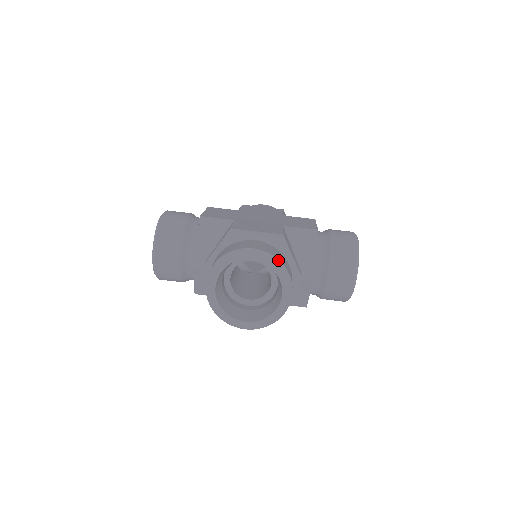
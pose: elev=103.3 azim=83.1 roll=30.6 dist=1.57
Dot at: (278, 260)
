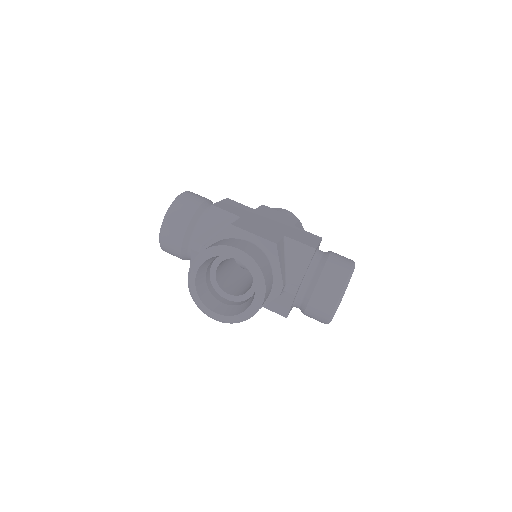
Dot at: (258, 266)
